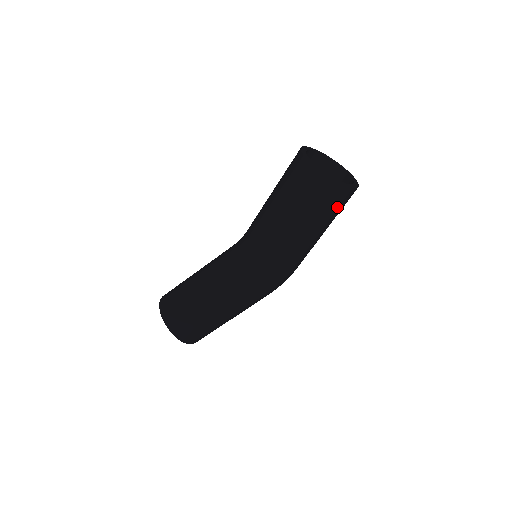
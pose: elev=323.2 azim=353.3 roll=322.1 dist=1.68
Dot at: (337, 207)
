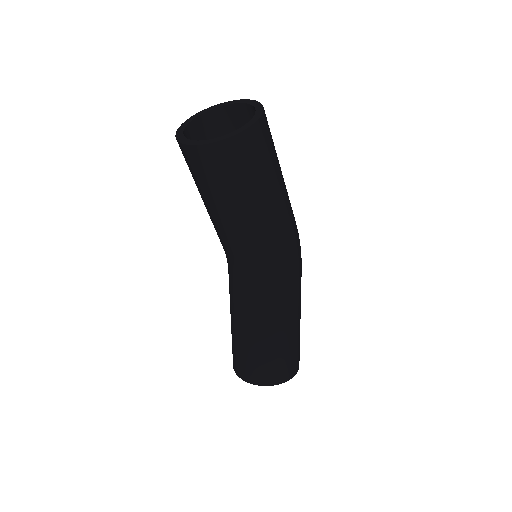
Dot at: (271, 142)
